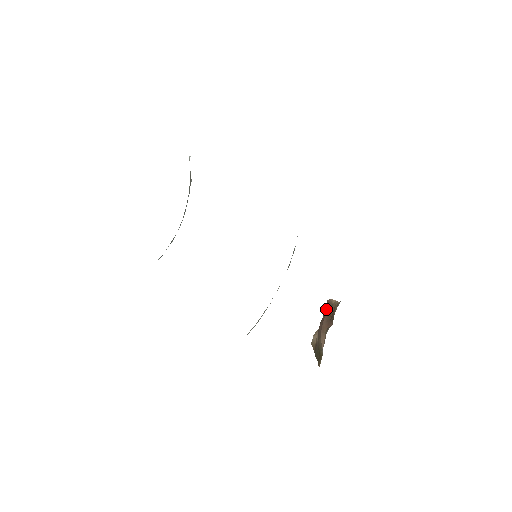
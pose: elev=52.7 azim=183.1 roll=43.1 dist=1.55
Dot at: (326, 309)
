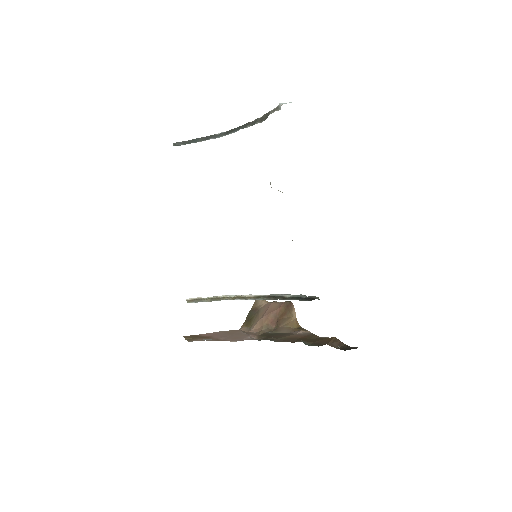
Dot at: (285, 304)
